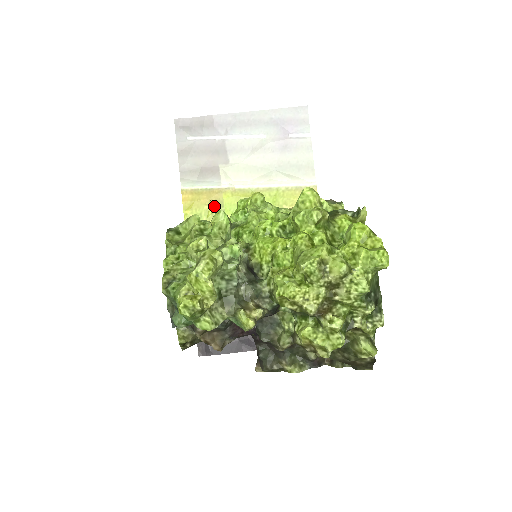
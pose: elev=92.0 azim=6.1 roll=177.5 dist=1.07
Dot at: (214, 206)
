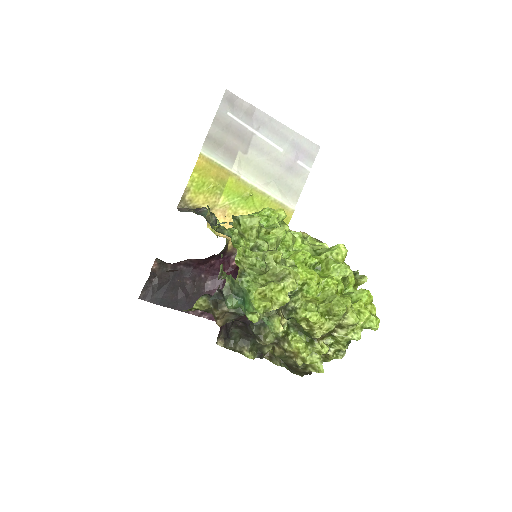
Dot at: (218, 182)
